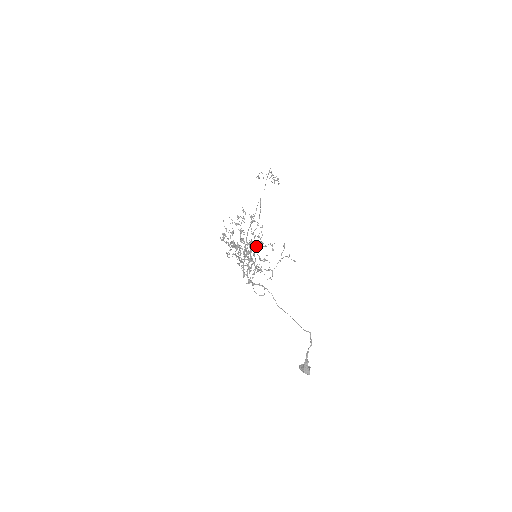
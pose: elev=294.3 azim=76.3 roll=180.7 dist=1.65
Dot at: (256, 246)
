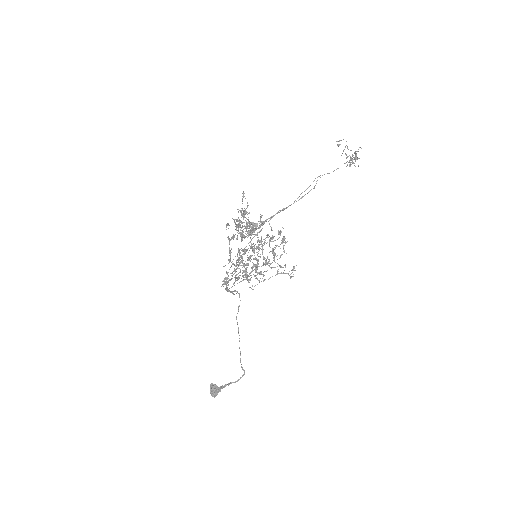
Dot at: occluded
